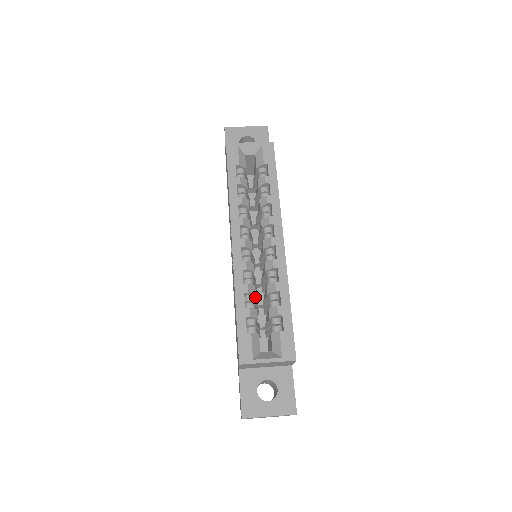
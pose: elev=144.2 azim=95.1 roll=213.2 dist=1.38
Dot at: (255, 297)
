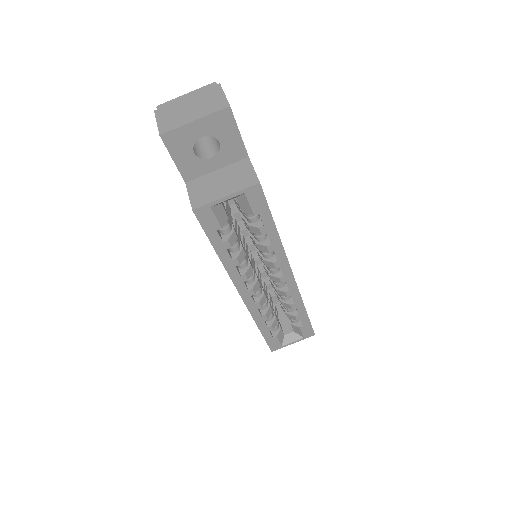
Dot at: (261, 273)
